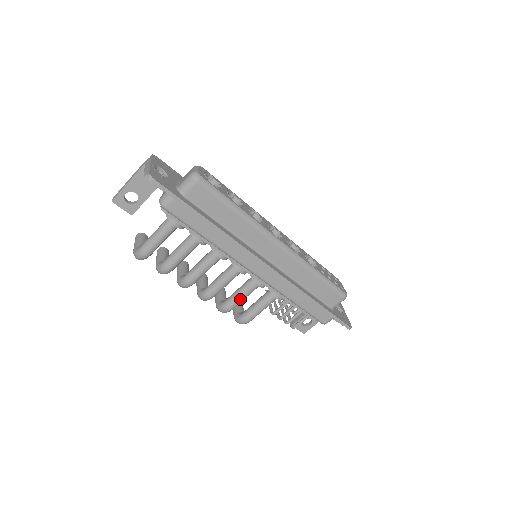
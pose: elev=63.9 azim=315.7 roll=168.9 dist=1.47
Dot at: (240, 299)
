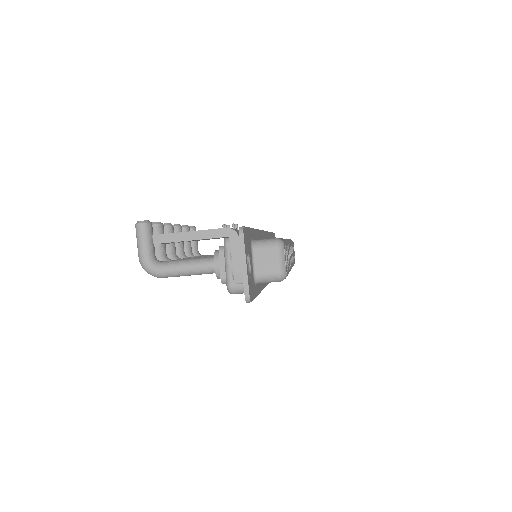
Dot at: occluded
